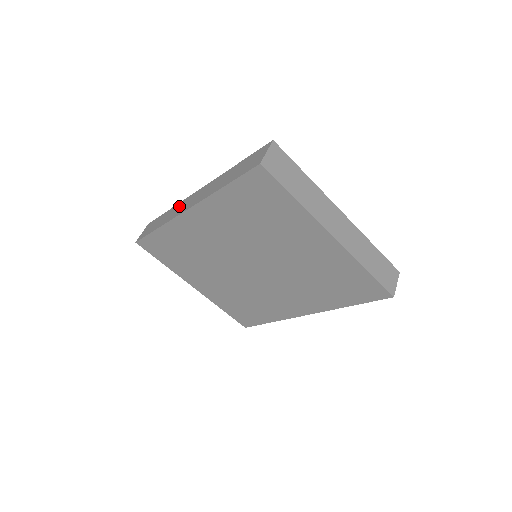
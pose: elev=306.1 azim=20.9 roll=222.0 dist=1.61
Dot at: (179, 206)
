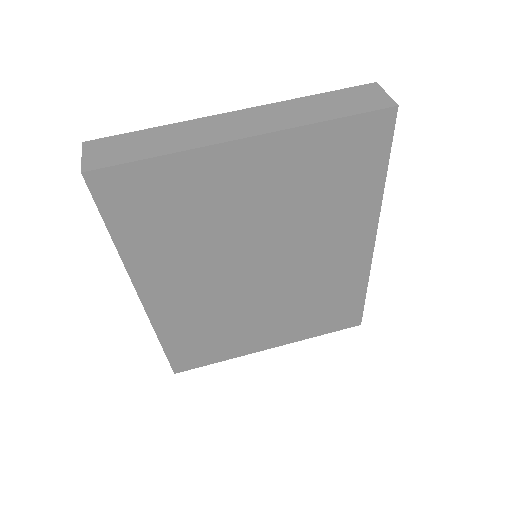
Dot at: occluded
